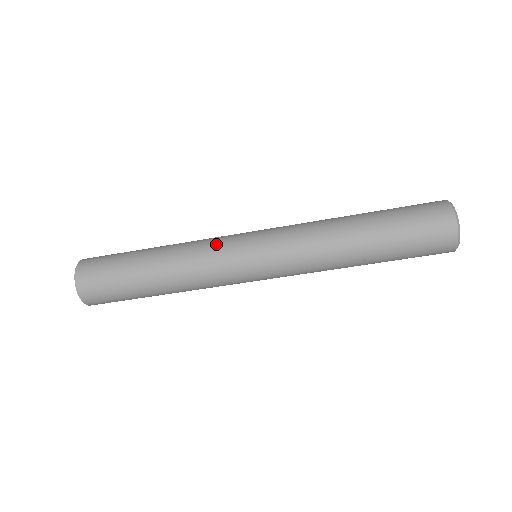
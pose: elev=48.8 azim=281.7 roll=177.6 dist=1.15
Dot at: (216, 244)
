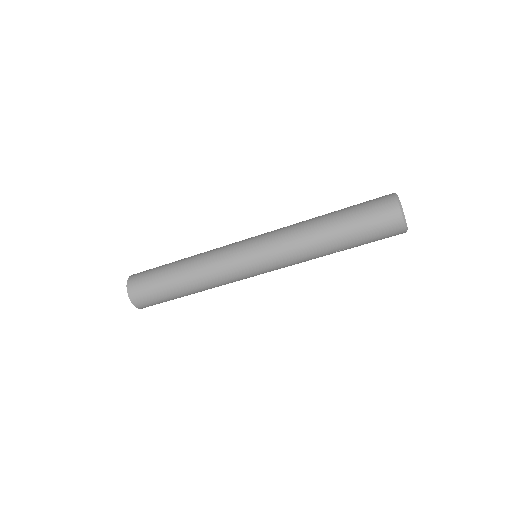
Dot at: (225, 263)
